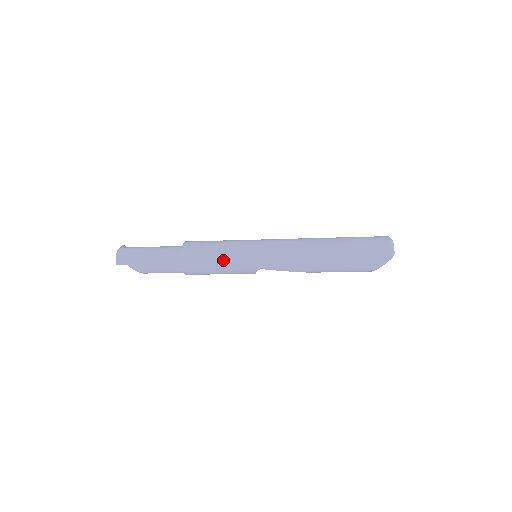
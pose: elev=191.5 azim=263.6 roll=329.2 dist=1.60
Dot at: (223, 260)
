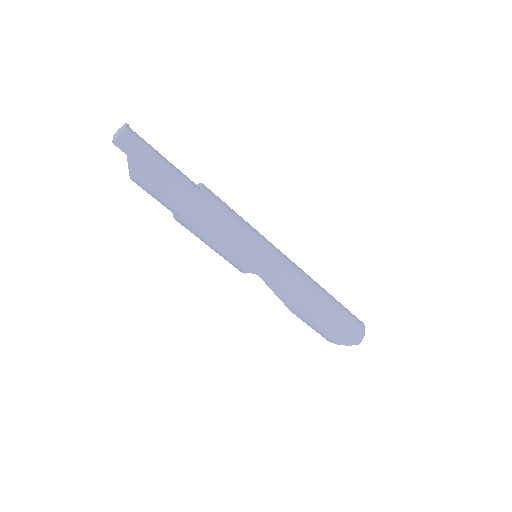
Dot at: (235, 239)
